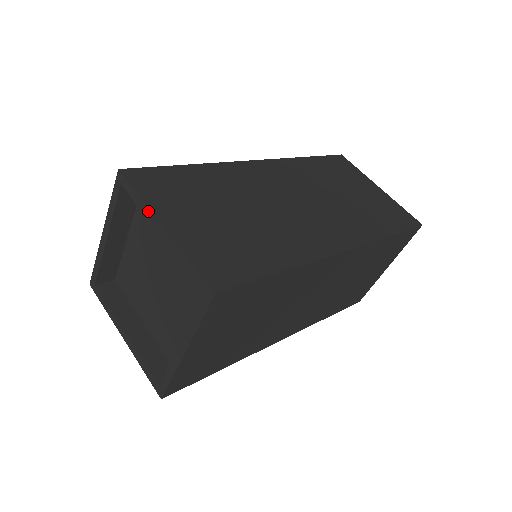
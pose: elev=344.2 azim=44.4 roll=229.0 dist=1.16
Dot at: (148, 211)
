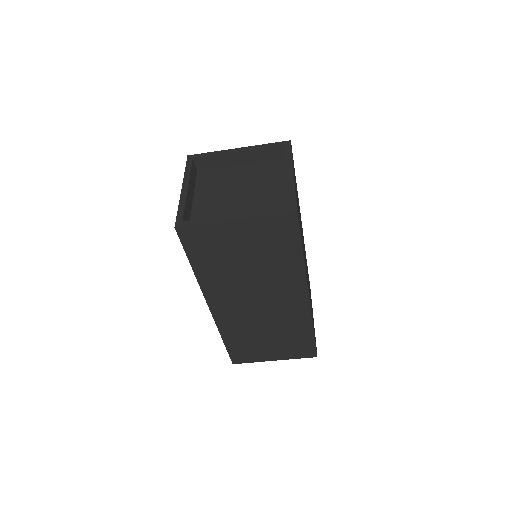
Dot at: (291, 163)
